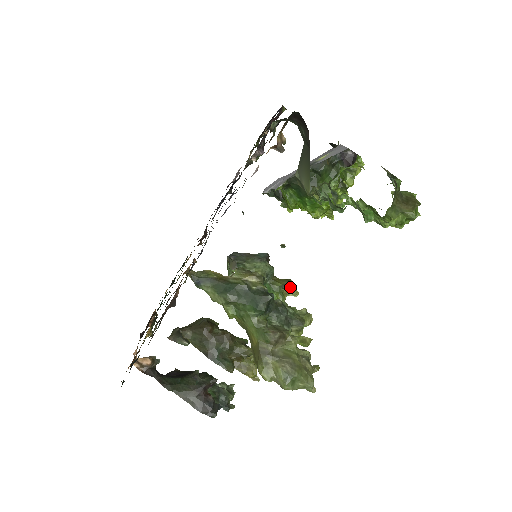
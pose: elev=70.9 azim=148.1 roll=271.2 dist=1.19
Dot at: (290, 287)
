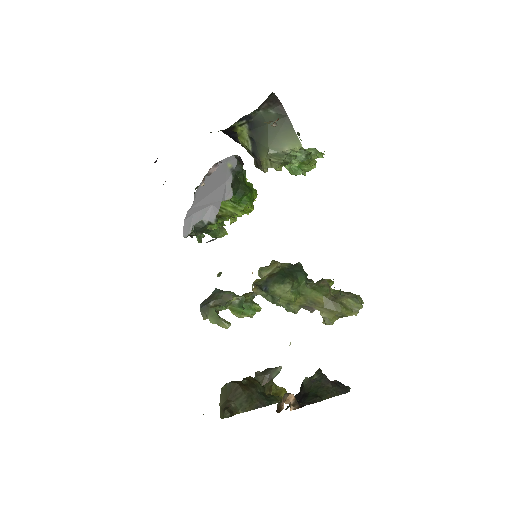
Dot at: occluded
